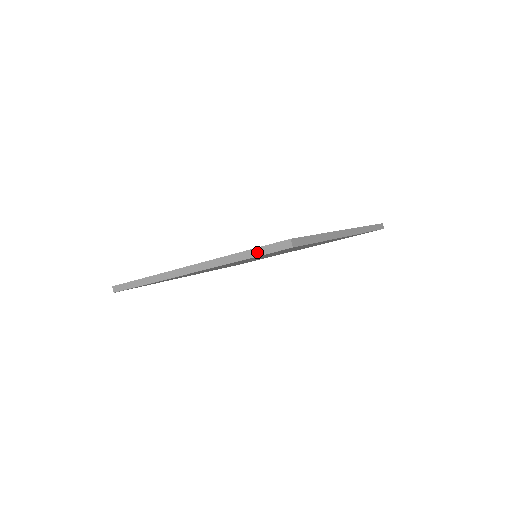
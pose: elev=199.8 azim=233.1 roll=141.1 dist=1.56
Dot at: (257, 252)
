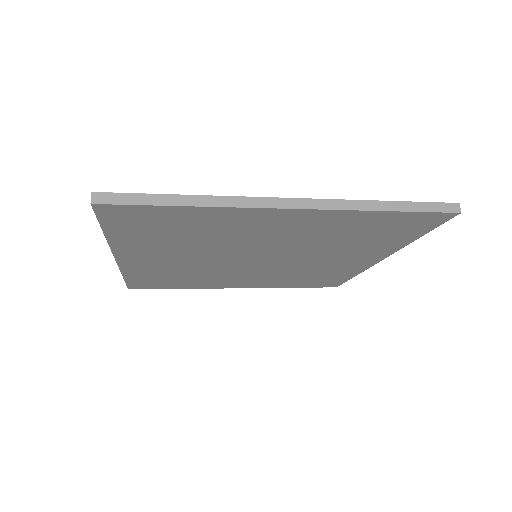
Dot at: occluded
